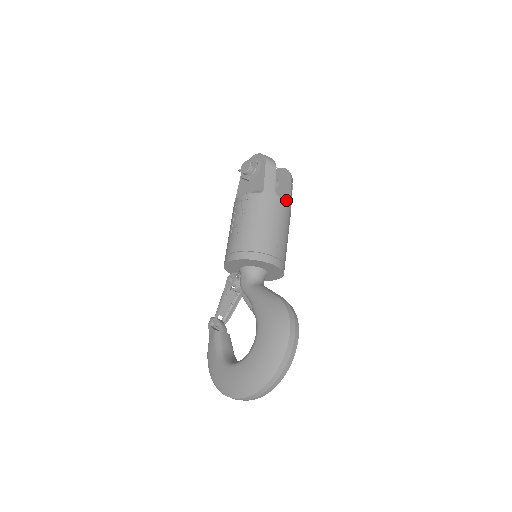
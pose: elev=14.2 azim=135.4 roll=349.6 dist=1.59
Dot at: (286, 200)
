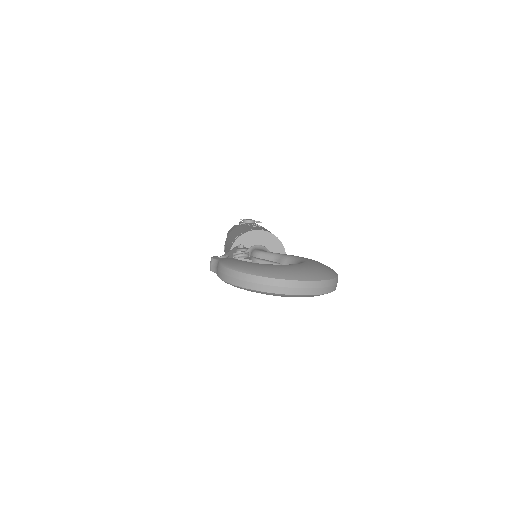
Dot at: occluded
